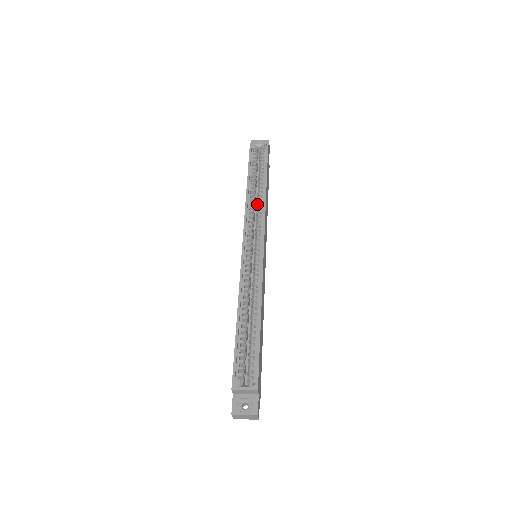
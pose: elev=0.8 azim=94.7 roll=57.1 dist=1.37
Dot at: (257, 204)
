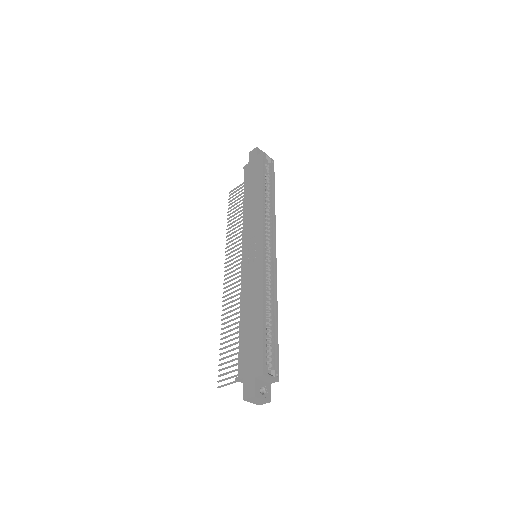
Dot at: occluded
